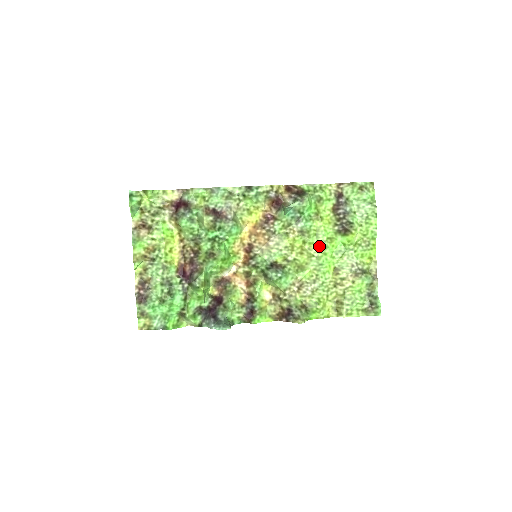
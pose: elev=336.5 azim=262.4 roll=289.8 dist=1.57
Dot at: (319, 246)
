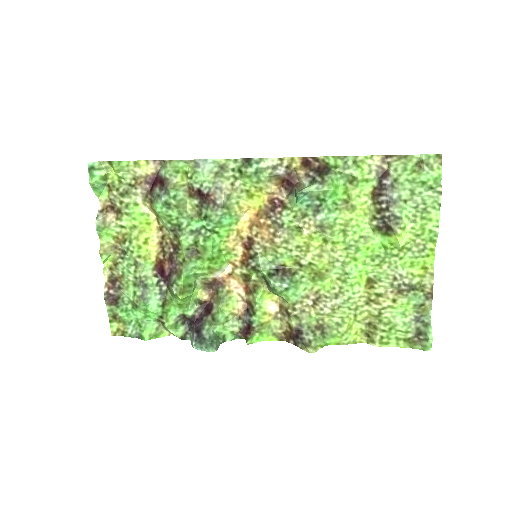
Dot at: (347, 247)
